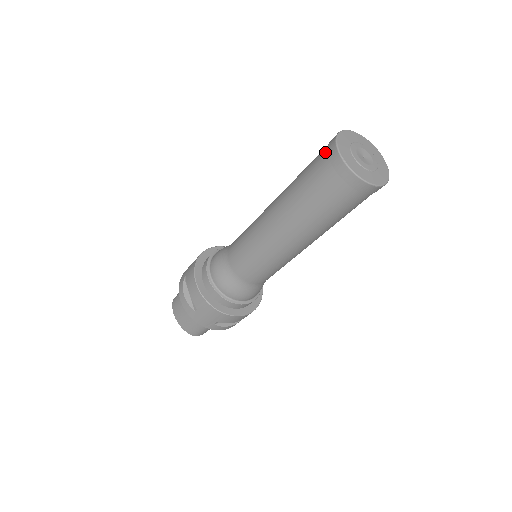
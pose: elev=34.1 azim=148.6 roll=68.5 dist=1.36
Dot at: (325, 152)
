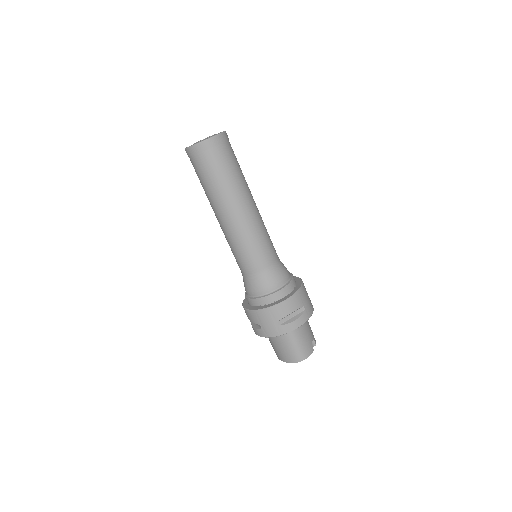
Dot at: occluded
